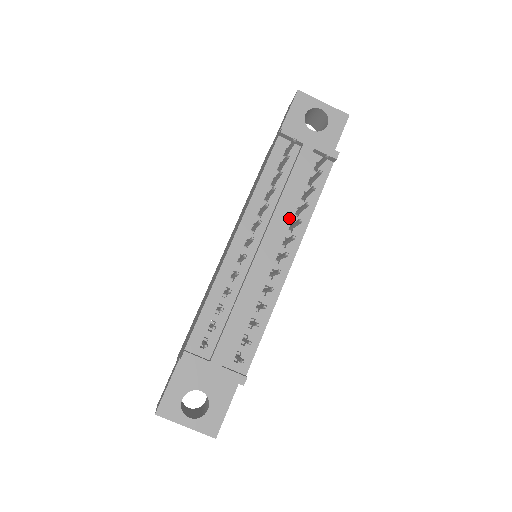
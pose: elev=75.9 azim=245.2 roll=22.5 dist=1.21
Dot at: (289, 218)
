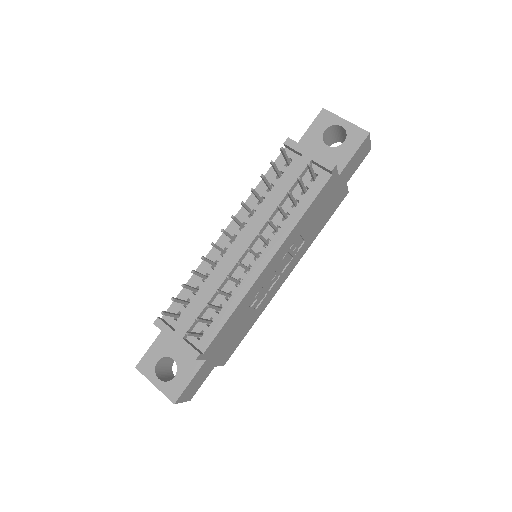
Dot at: (276, 221)
